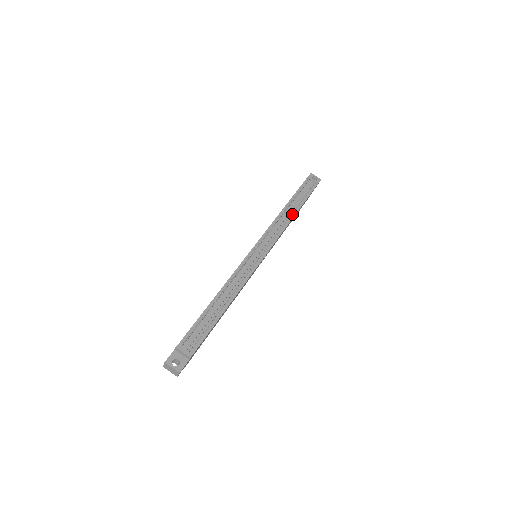
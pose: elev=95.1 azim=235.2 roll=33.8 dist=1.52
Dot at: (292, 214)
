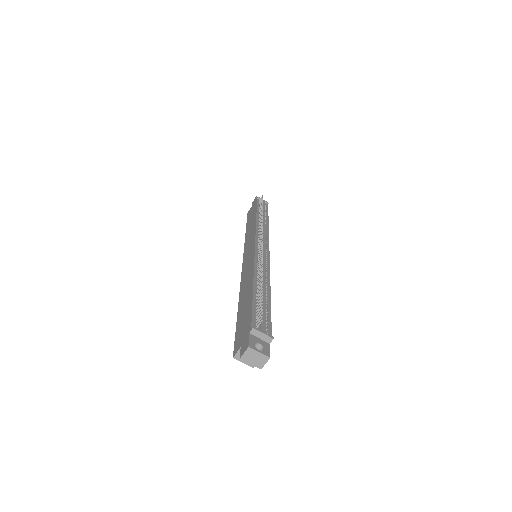
Dot at: (266, 222)
